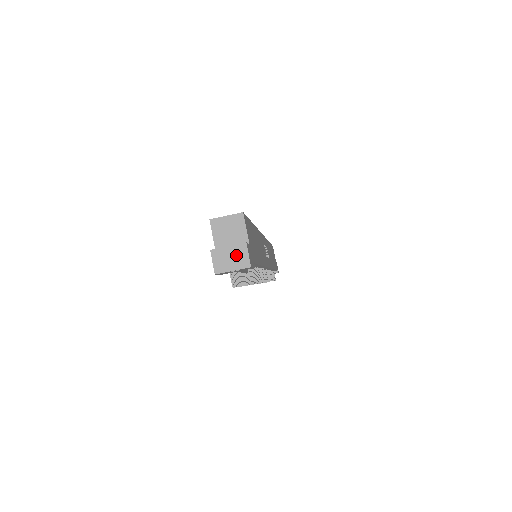
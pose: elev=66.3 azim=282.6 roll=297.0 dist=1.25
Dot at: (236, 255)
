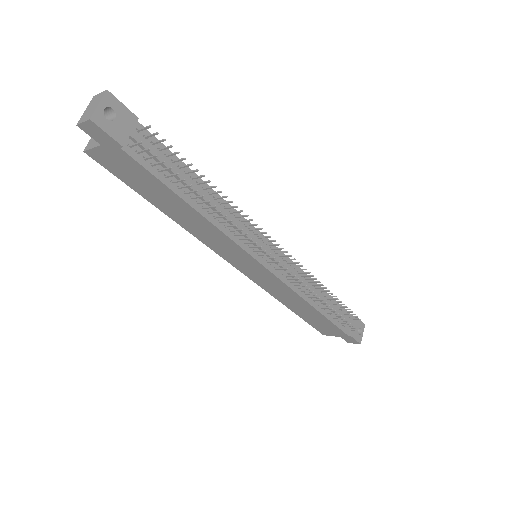
Dot at: (93, 103)
